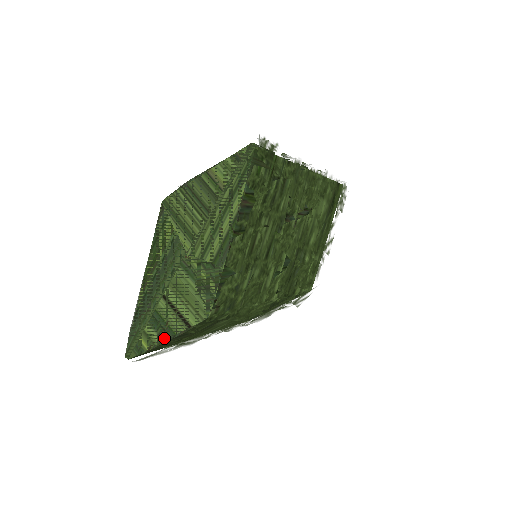
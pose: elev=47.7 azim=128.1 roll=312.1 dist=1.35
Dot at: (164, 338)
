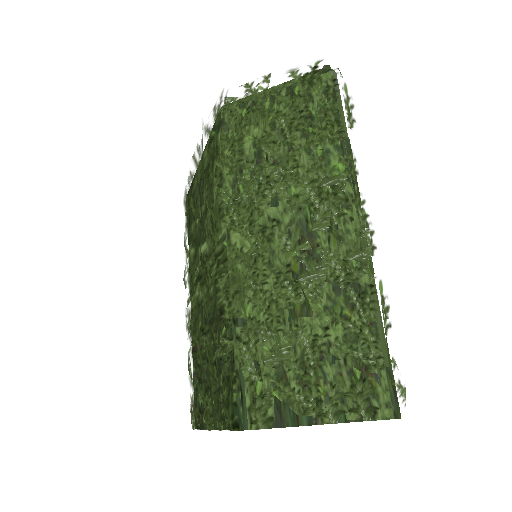
Dot at: occluded
